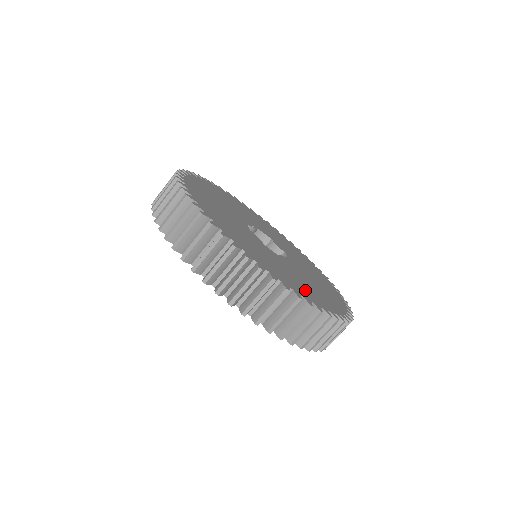
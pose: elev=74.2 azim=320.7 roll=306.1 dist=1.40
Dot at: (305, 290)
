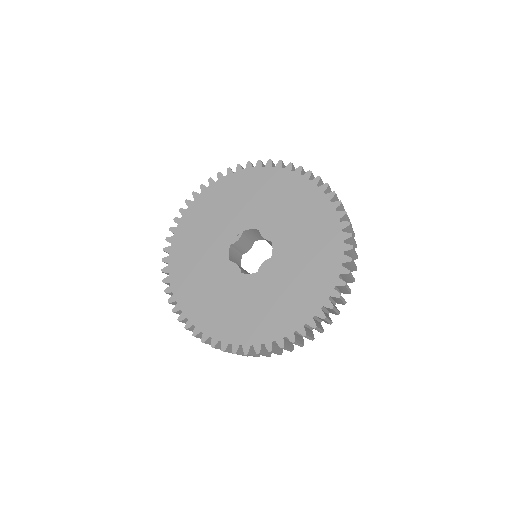
Dot at: (272, 321)
